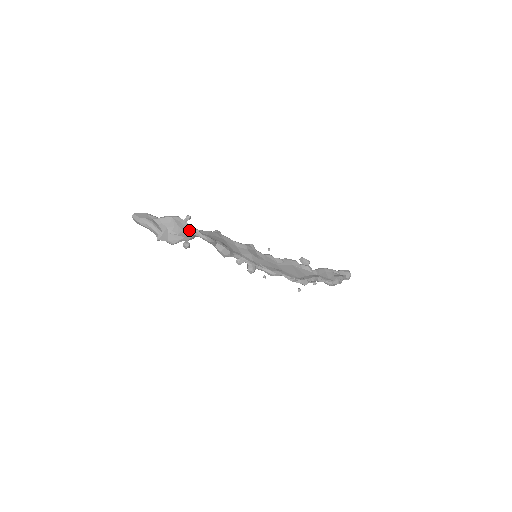
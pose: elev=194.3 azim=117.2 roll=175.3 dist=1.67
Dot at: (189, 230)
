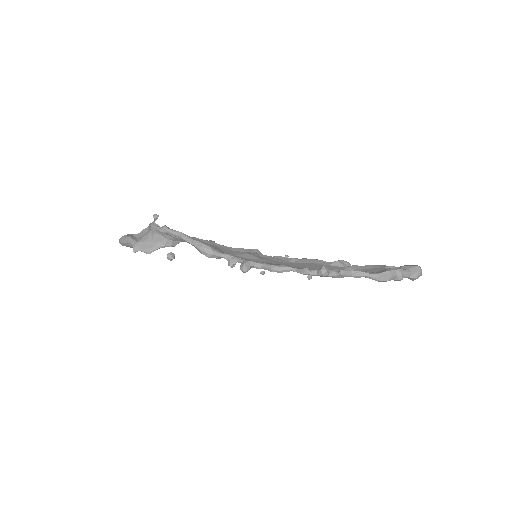
Dot at: (157, 229)
